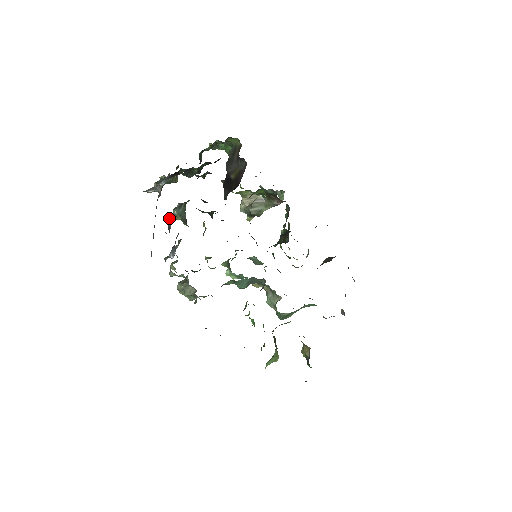
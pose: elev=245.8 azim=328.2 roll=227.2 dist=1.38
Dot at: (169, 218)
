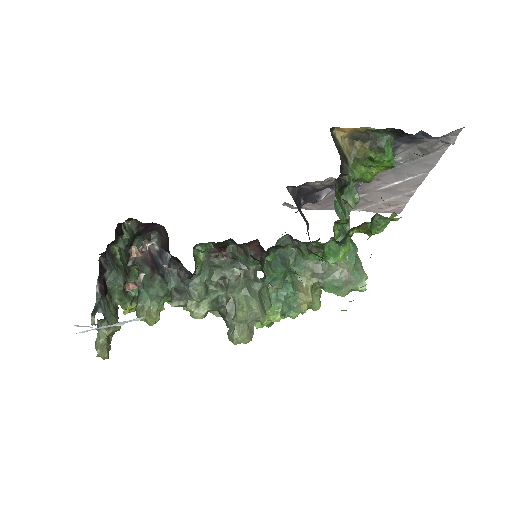
Dot at: occluded
